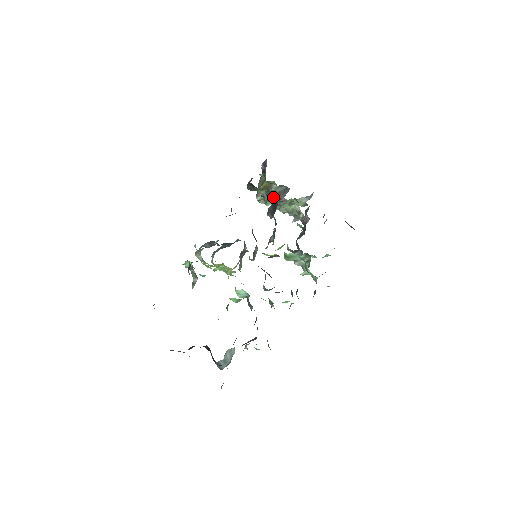
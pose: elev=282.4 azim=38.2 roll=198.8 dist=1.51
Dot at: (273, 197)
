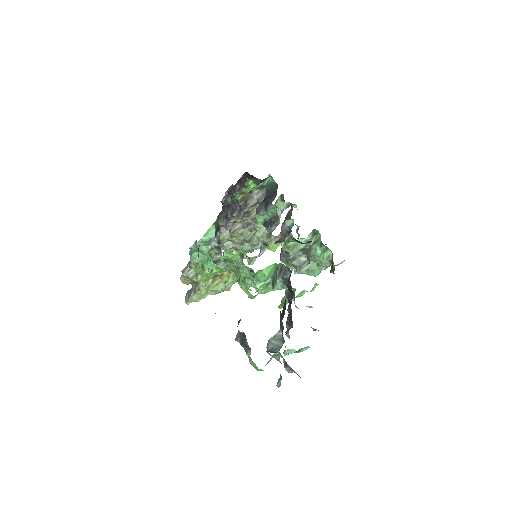
Dot at: (250, 211)
